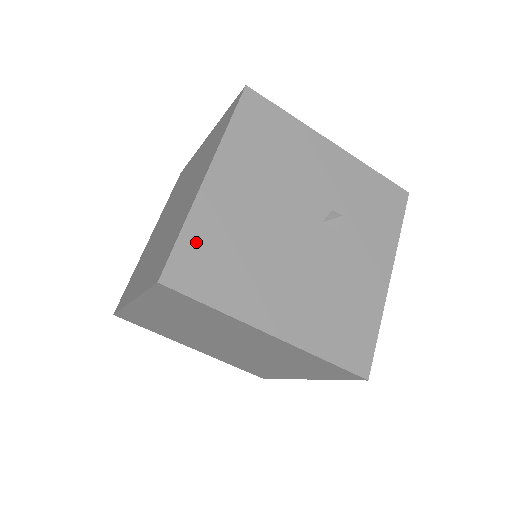
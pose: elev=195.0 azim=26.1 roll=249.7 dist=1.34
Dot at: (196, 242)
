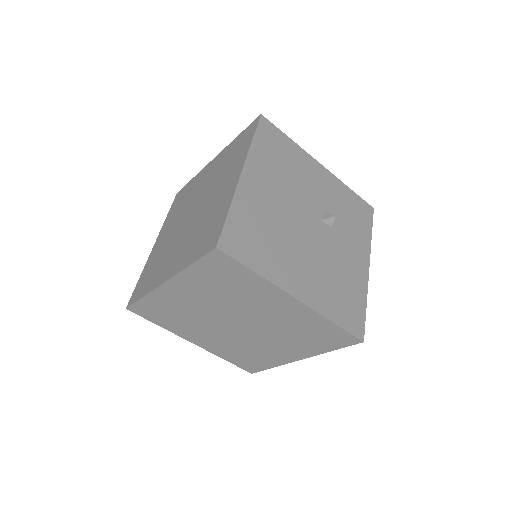
Dot at: (239, 221)
